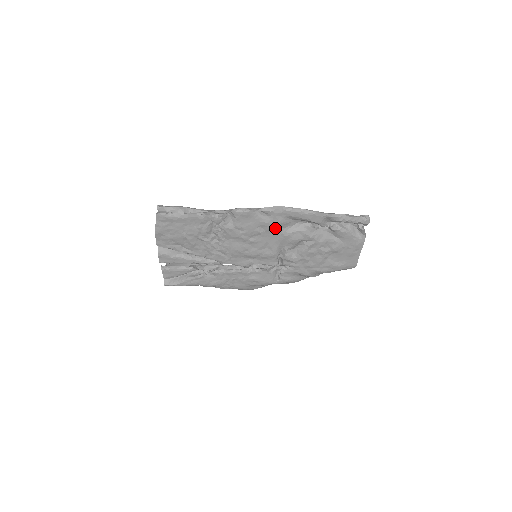
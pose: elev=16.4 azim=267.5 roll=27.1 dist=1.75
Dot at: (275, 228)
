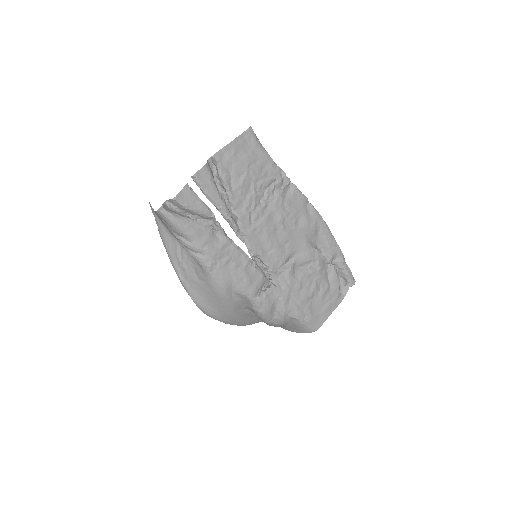
Dot at: (306, 231)
